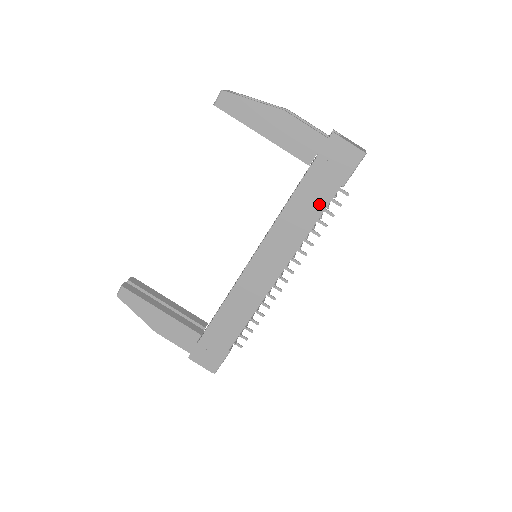
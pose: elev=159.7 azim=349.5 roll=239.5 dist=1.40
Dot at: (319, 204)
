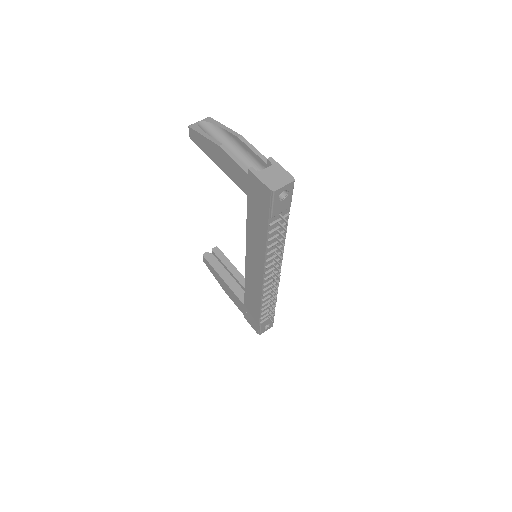
Dot at: (262, 229)
